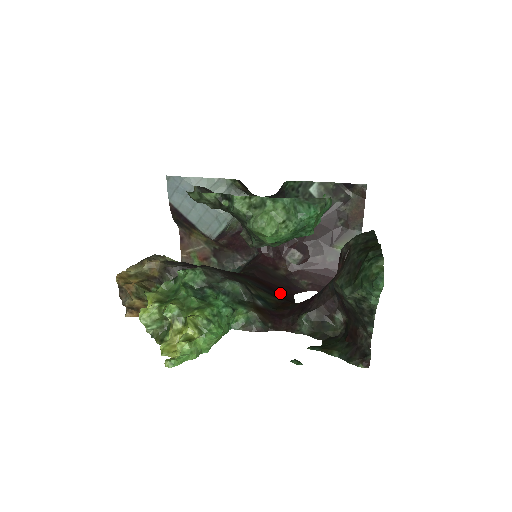
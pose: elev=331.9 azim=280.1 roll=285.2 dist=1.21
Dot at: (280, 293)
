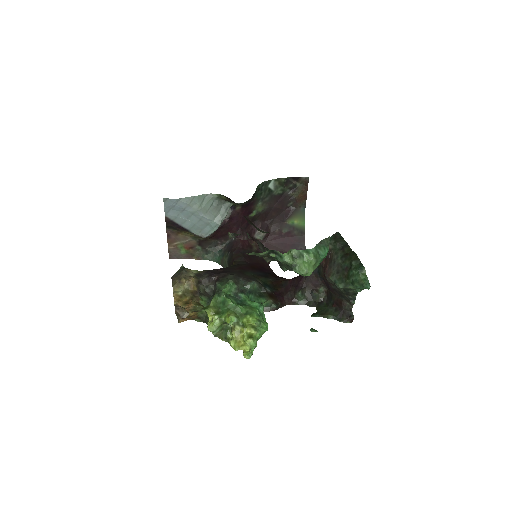
Dot at: (264, 270)
